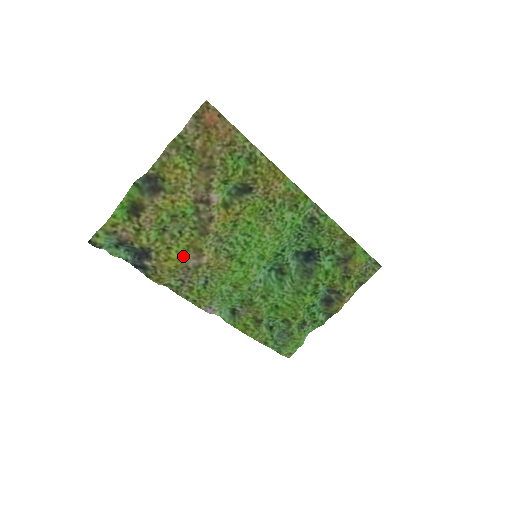
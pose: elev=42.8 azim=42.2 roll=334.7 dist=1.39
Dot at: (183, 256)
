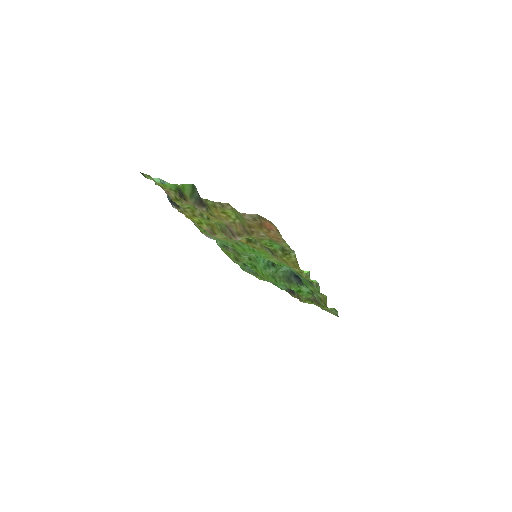
Dot at: (202, 224)
